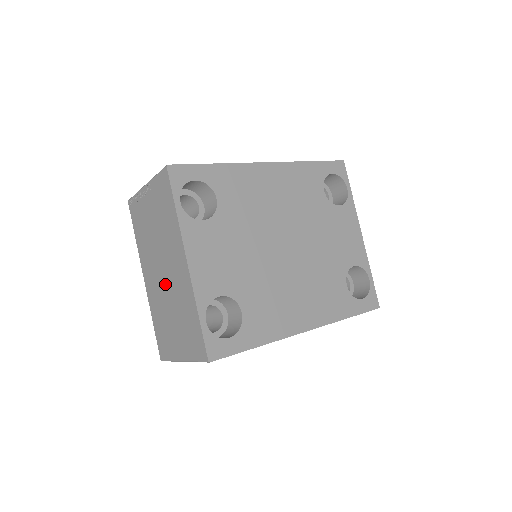
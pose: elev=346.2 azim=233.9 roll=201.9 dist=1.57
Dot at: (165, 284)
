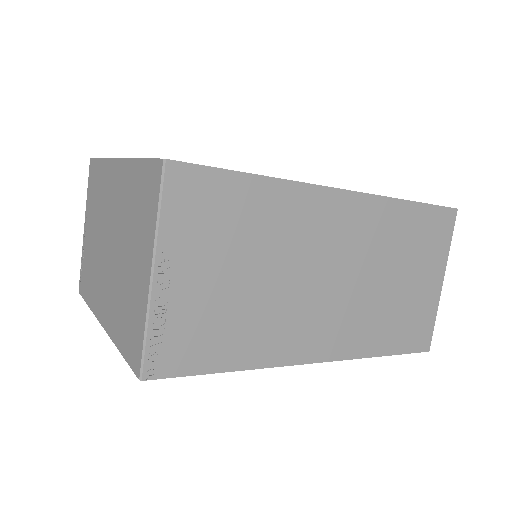
Dot at: (113, 249)
